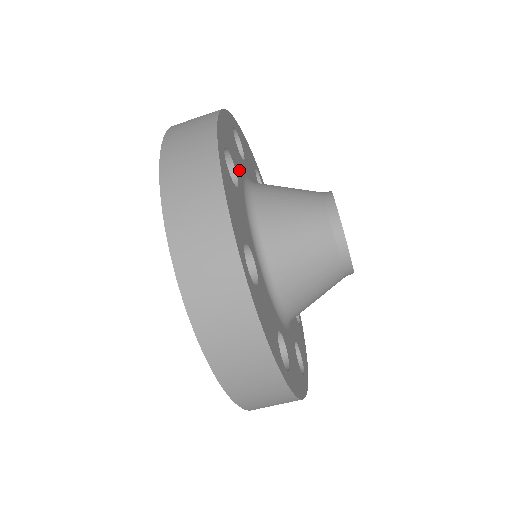
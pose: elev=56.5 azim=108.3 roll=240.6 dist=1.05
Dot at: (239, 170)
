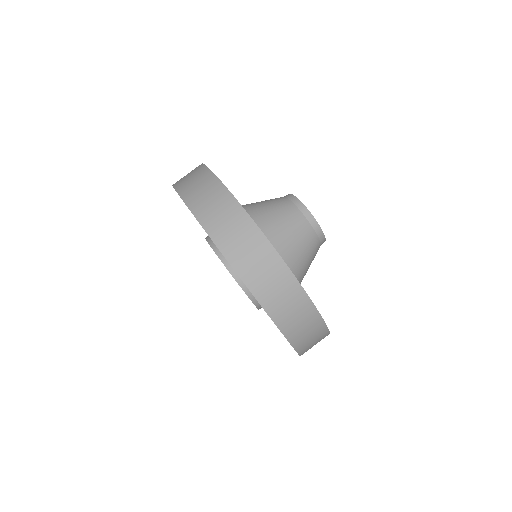
Dot at: occluded
